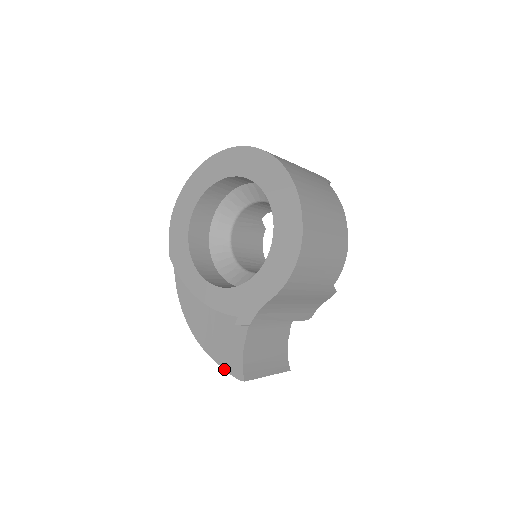
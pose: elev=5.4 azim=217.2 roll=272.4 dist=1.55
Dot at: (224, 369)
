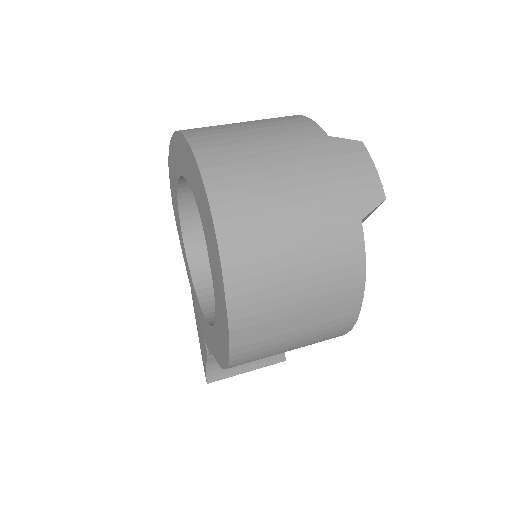
Dot at: (201, 354)
